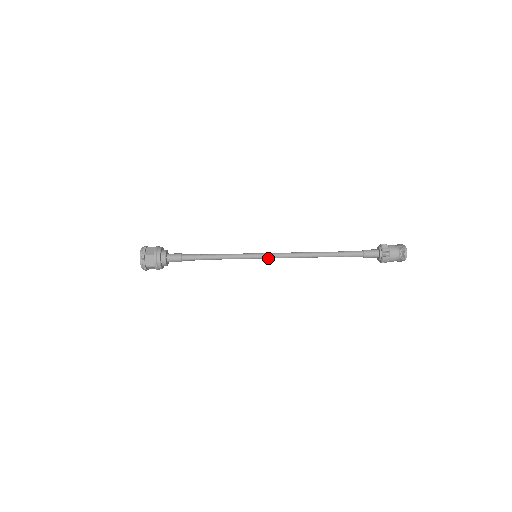
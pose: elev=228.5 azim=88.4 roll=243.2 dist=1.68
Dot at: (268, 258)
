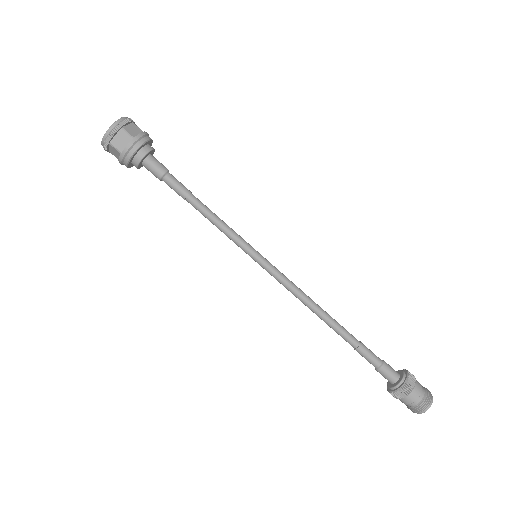
Dot at: (270, 269)
